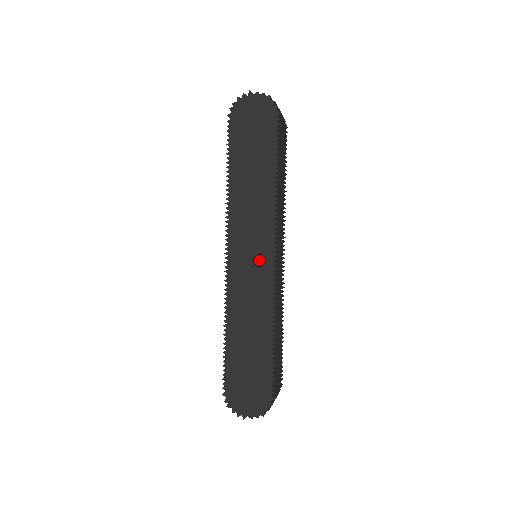
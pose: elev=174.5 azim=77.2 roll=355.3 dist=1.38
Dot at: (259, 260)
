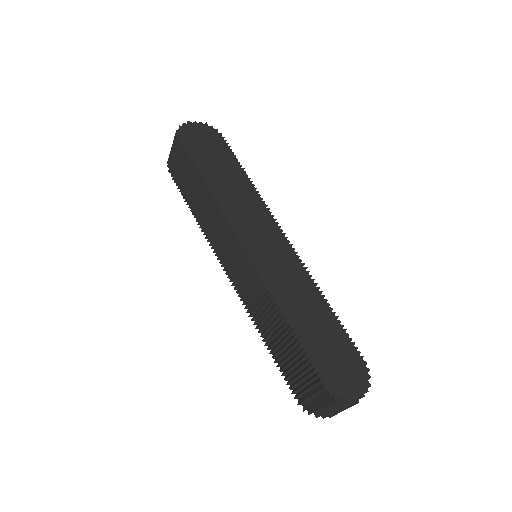
Dot at: (274, 243)
